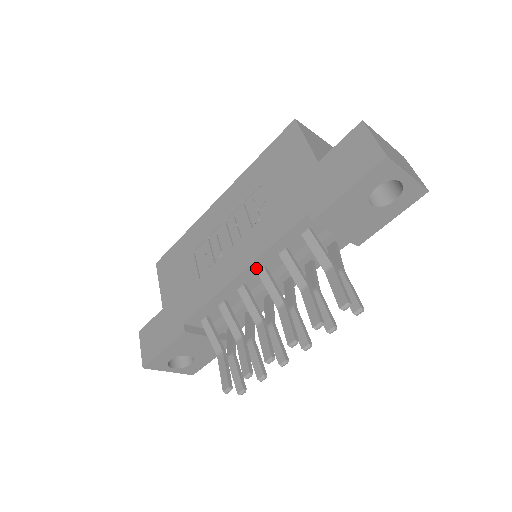
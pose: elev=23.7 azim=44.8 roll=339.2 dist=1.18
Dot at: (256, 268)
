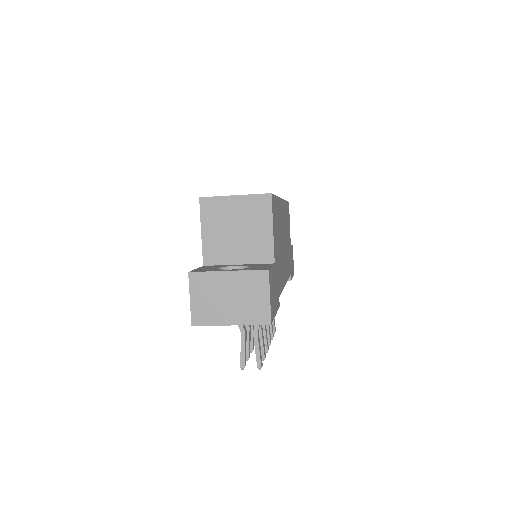
Dot at: occluded
